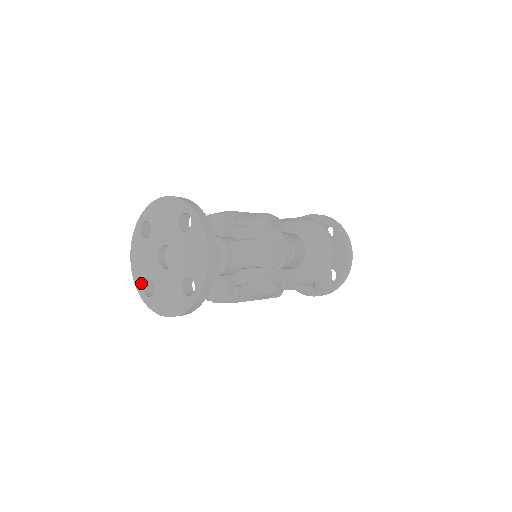
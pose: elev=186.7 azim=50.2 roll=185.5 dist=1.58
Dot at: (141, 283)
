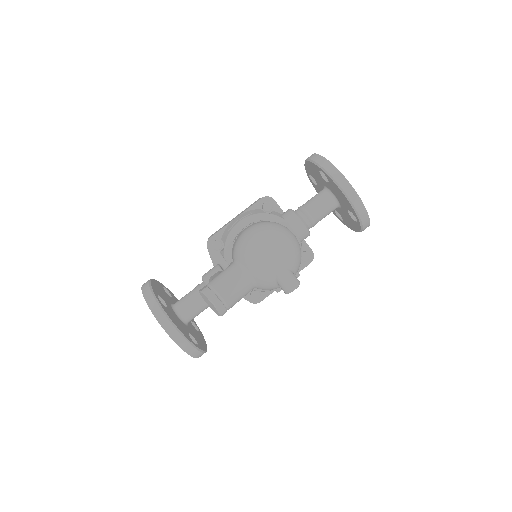
Dot at: occluded
